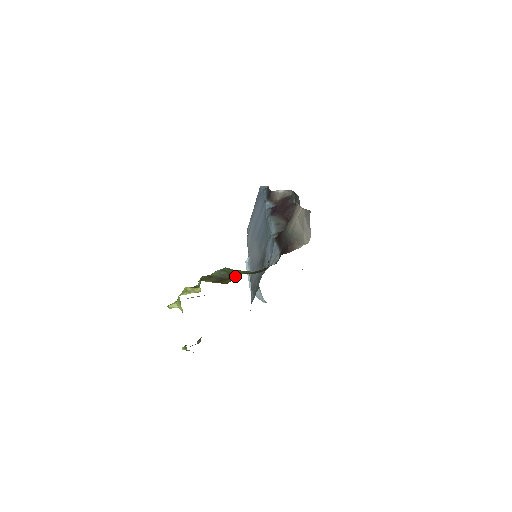
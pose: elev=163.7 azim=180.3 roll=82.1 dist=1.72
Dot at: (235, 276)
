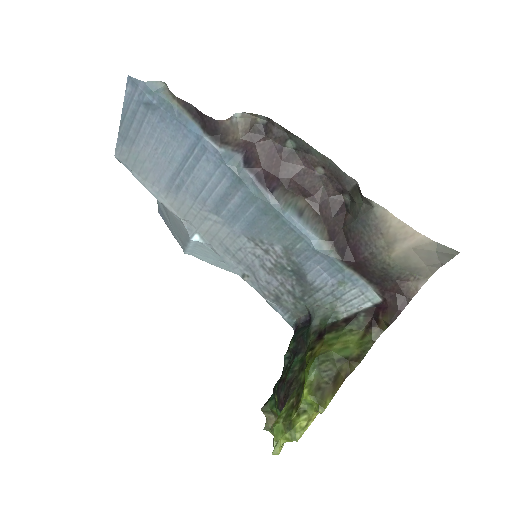
Dot at: (347, 363)
